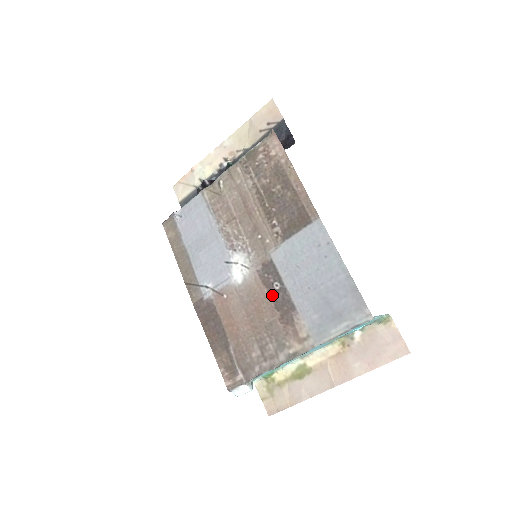
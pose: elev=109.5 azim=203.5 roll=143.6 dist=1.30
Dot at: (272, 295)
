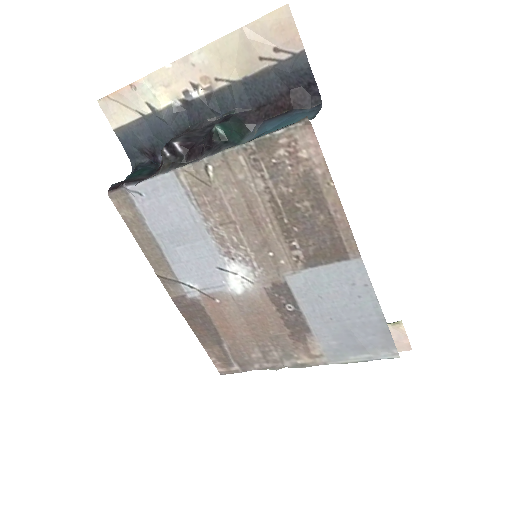
Dot at: (282, 314)
